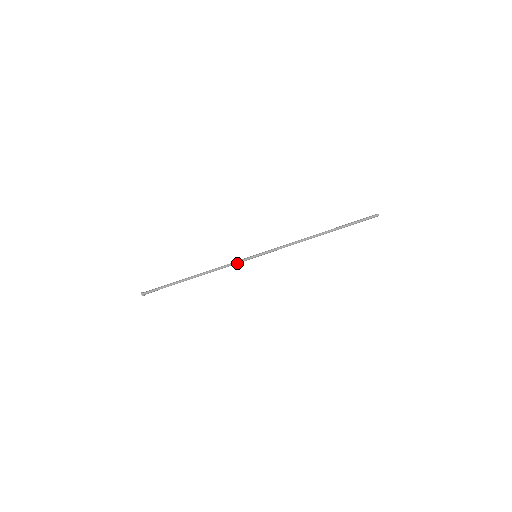
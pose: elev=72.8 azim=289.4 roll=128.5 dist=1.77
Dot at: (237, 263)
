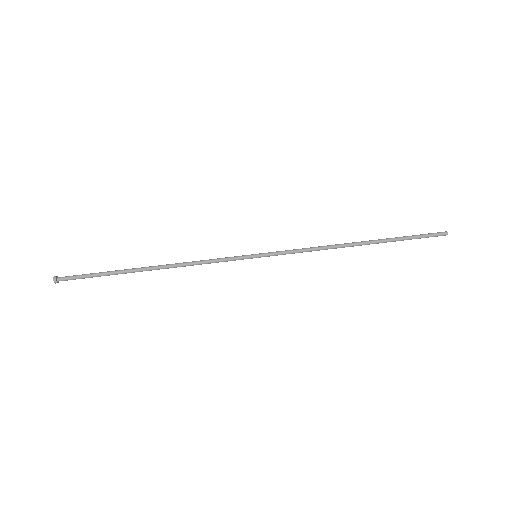
Dot at: (224, 259)
